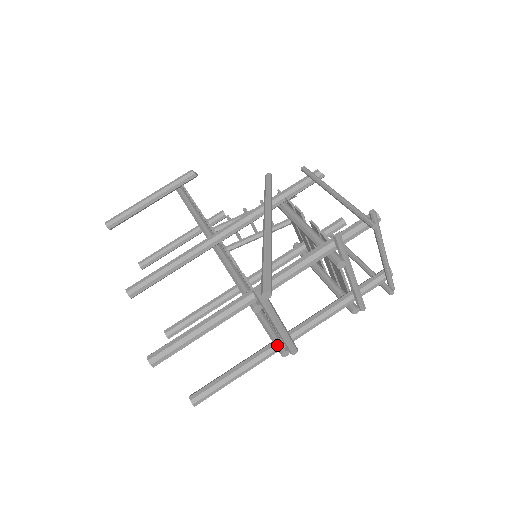
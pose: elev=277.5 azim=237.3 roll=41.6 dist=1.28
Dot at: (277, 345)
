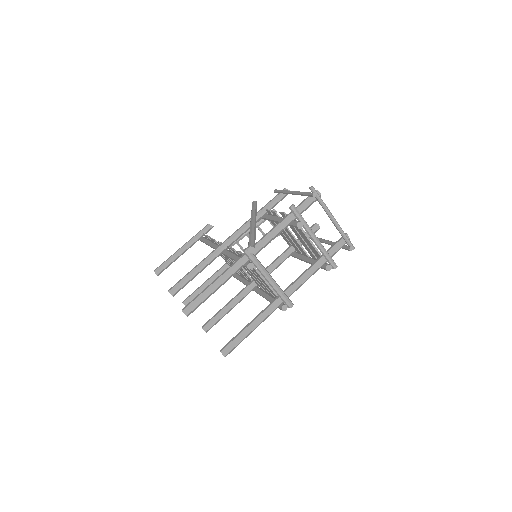
Dot at: (276, 301)
